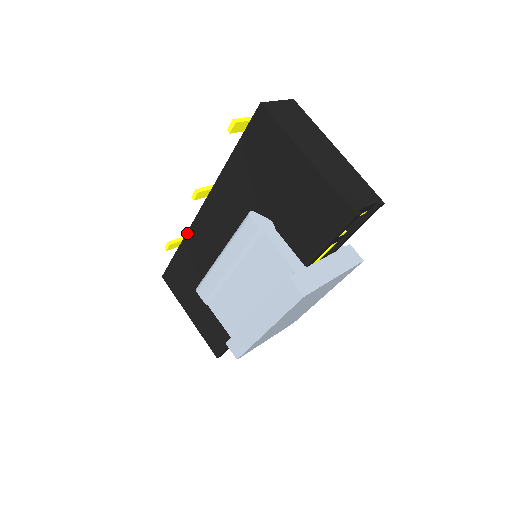
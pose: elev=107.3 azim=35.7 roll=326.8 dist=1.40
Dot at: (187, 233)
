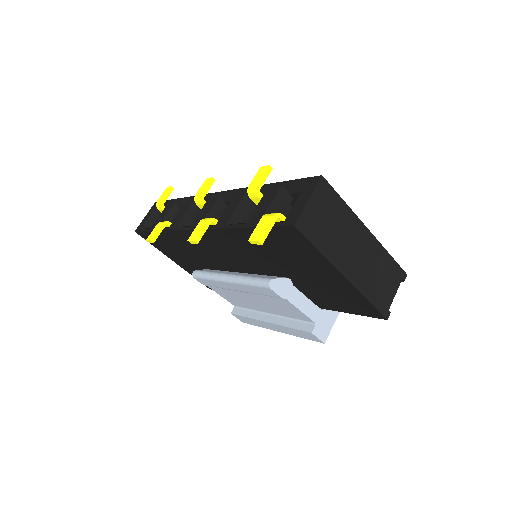
Dot at: (171, 231)
